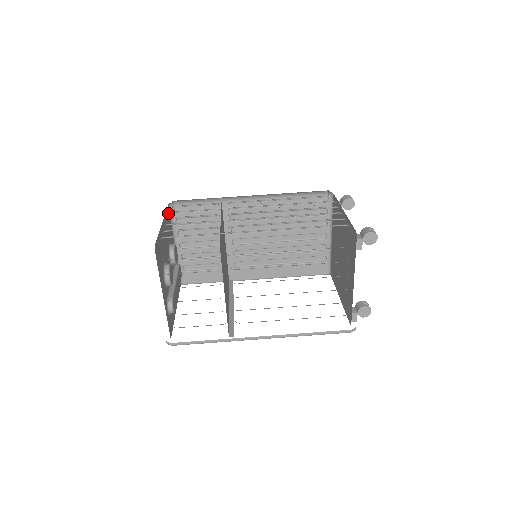
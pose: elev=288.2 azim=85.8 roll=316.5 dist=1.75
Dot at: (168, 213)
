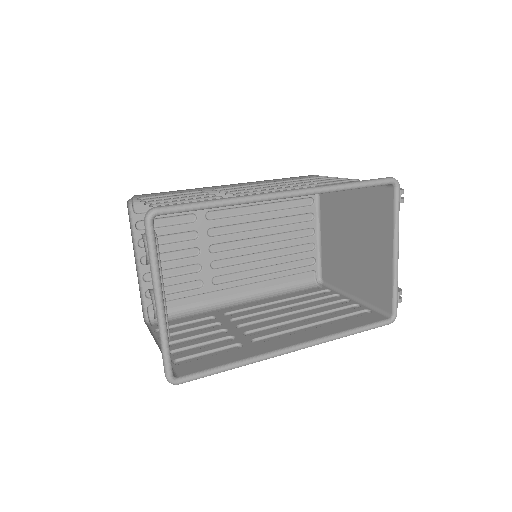
Dot at: (143, 280)
